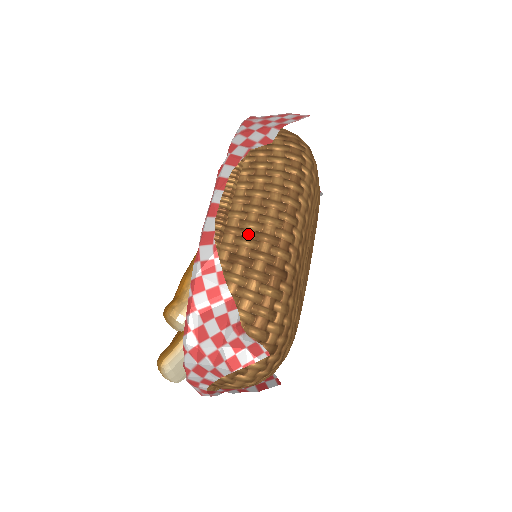
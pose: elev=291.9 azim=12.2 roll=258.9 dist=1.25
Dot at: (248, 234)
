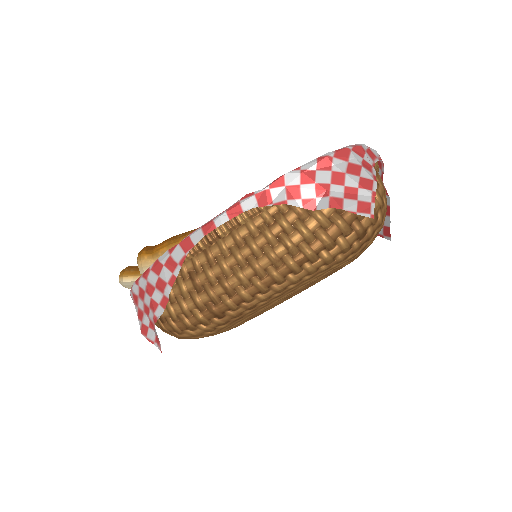
Dot at: (216, 270)
